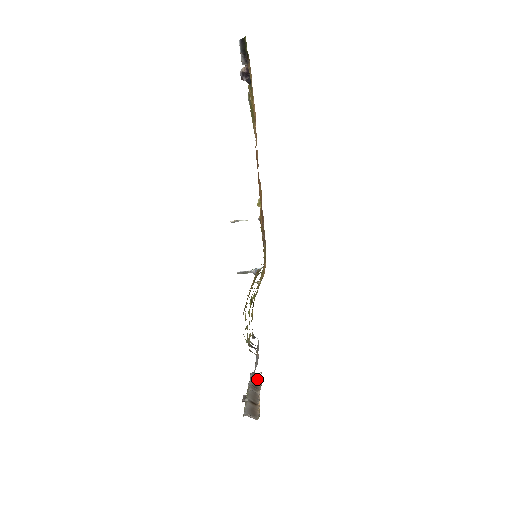
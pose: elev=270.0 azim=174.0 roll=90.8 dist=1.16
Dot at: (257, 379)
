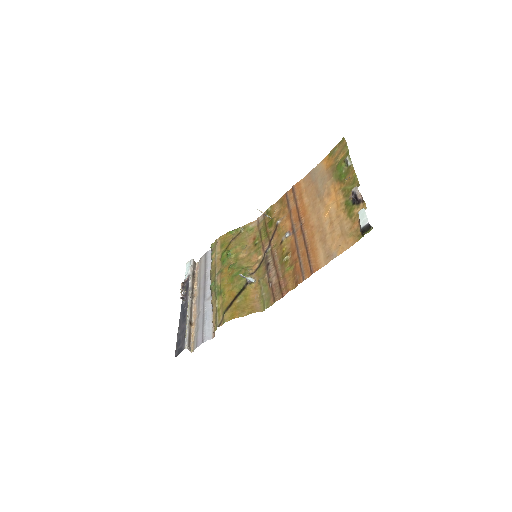
Dot at: (194, 272)
